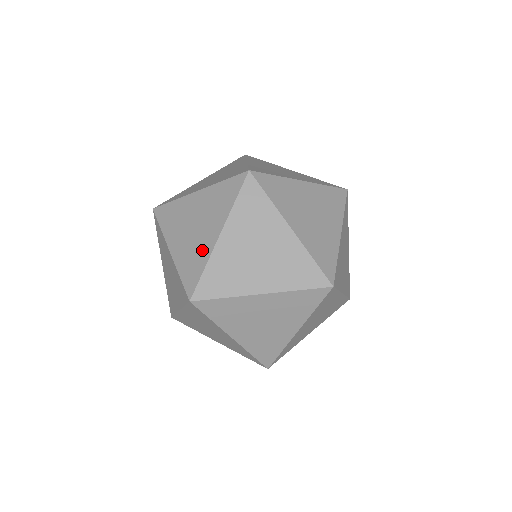
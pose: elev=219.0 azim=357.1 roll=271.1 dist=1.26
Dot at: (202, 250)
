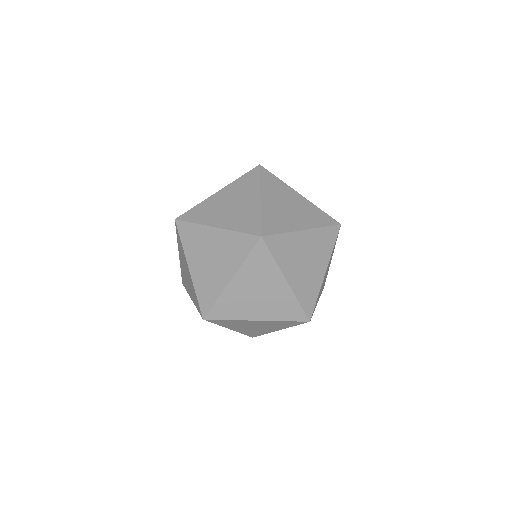
Dot at: (250, 210)
